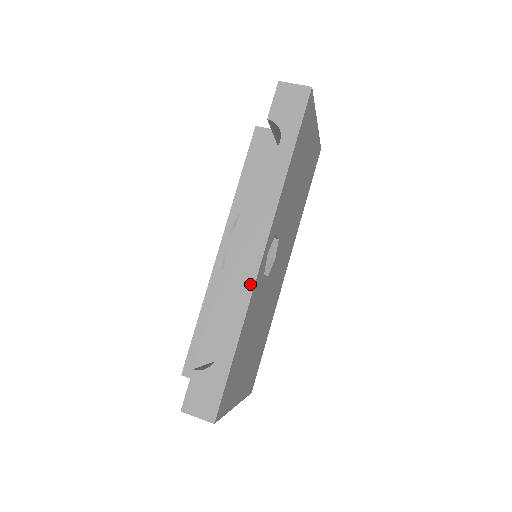
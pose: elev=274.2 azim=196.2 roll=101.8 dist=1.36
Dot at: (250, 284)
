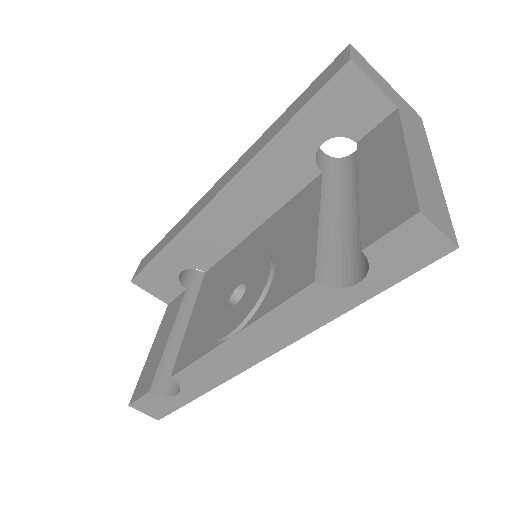
Dot at: (235, 372)
